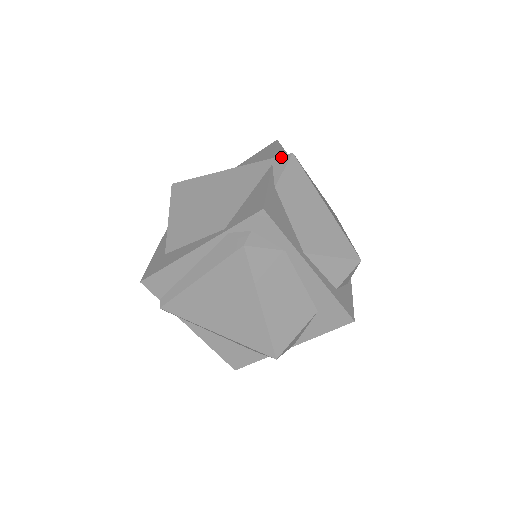
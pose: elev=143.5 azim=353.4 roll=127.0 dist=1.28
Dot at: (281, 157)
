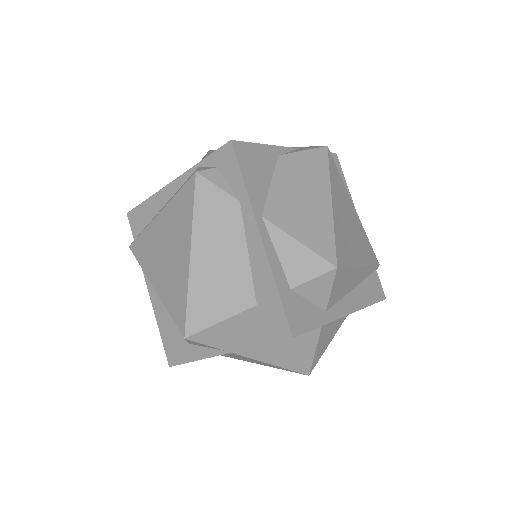
Dot at: (313, 146)
